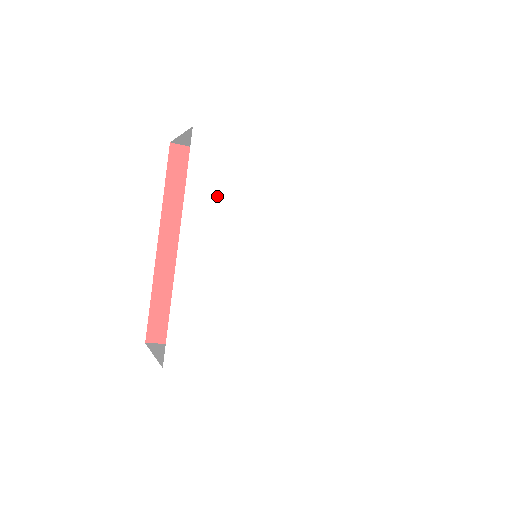
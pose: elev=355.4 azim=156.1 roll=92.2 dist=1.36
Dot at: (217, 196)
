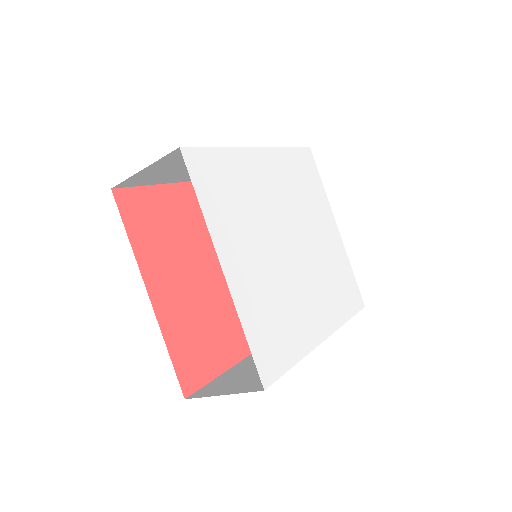
Dot at: (295, 175)
